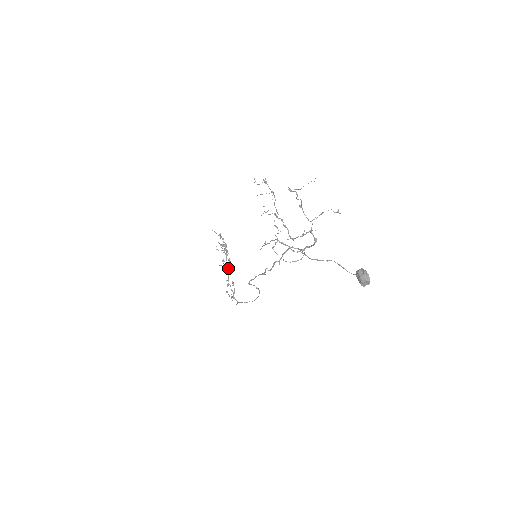
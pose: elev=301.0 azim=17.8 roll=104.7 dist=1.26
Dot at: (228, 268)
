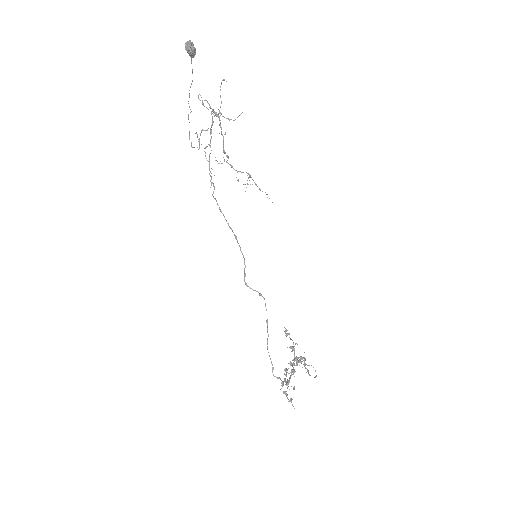
Dot at: (293, 367)
